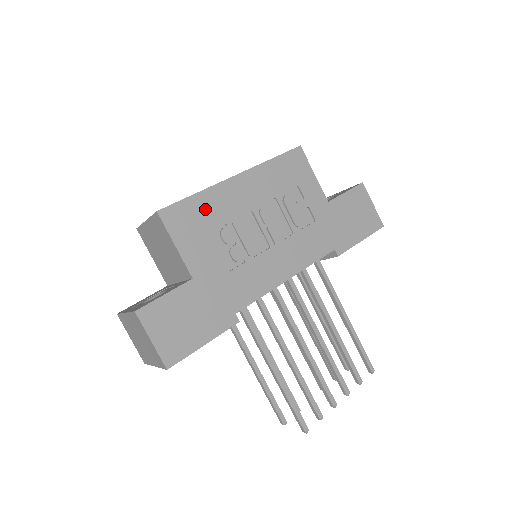
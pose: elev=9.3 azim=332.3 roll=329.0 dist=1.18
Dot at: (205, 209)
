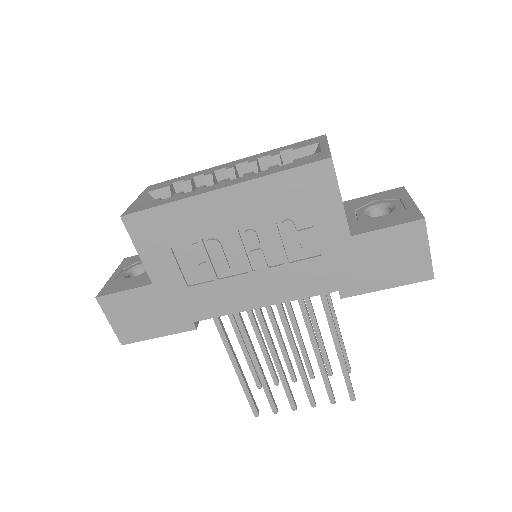
Dot at: (175, 222)
